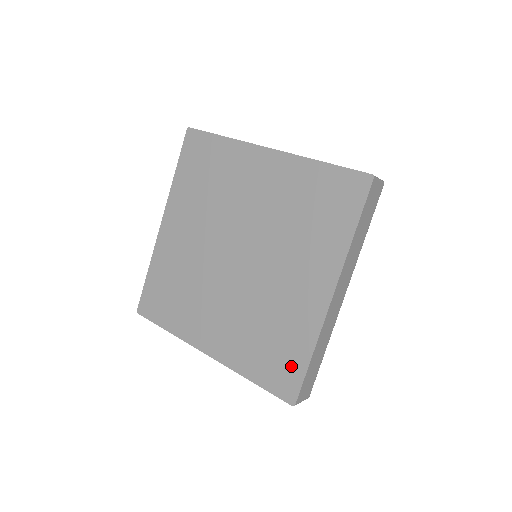
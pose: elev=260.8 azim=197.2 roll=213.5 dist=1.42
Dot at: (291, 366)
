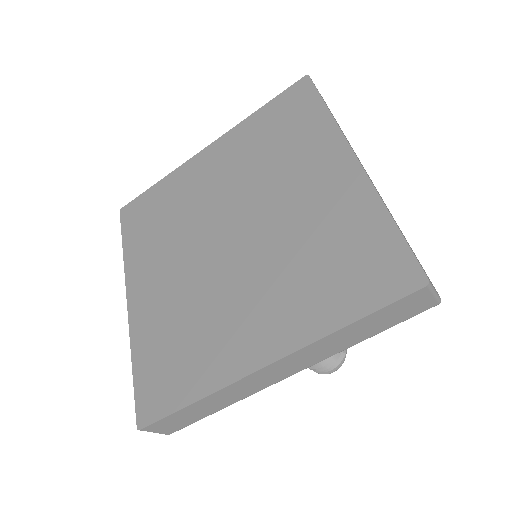
Dot at: (380, 251)
